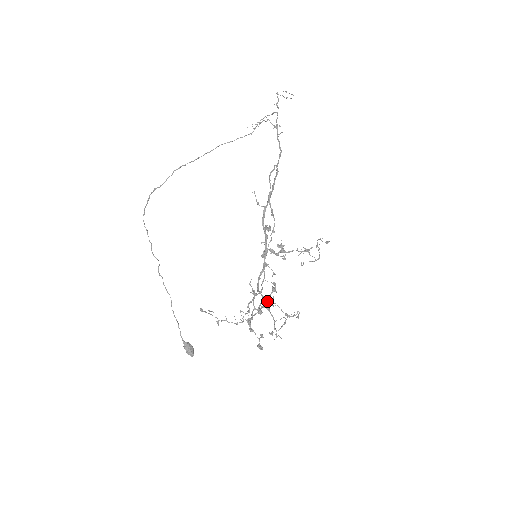
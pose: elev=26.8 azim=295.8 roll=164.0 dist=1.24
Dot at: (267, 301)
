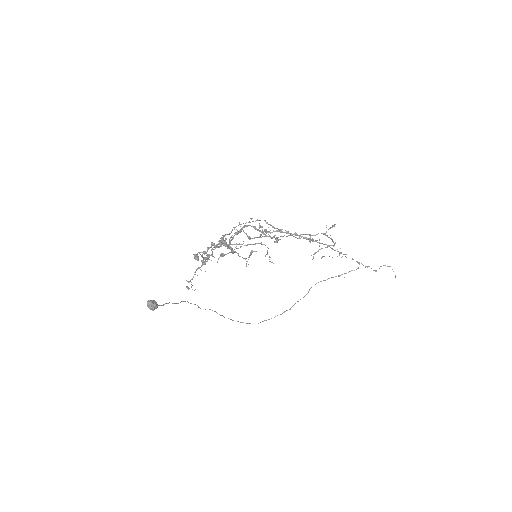
Dot at: (230, 242)
